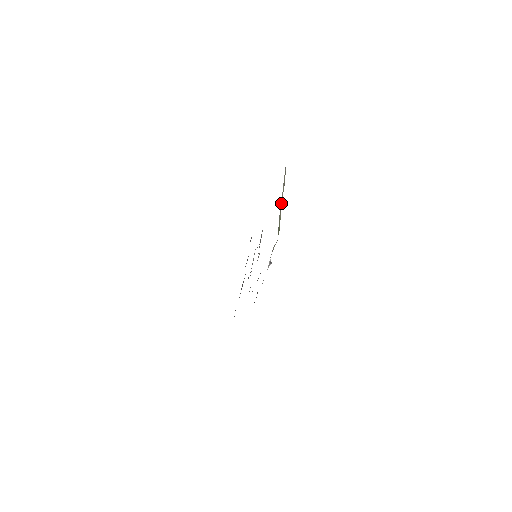
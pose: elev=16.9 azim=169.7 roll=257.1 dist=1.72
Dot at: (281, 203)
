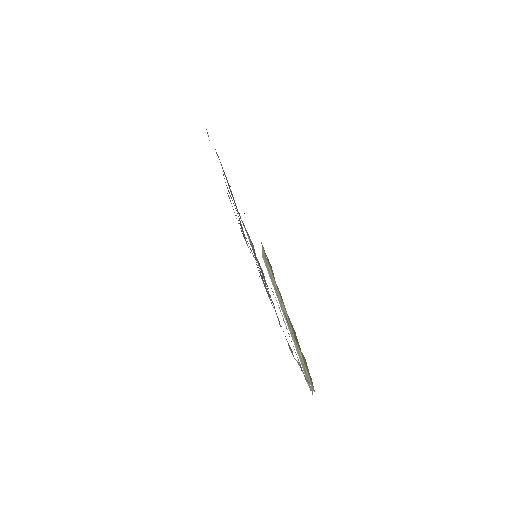
Dot at: (293, 340)
